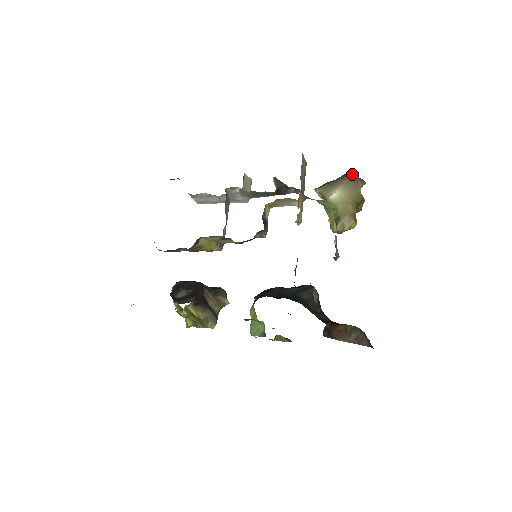
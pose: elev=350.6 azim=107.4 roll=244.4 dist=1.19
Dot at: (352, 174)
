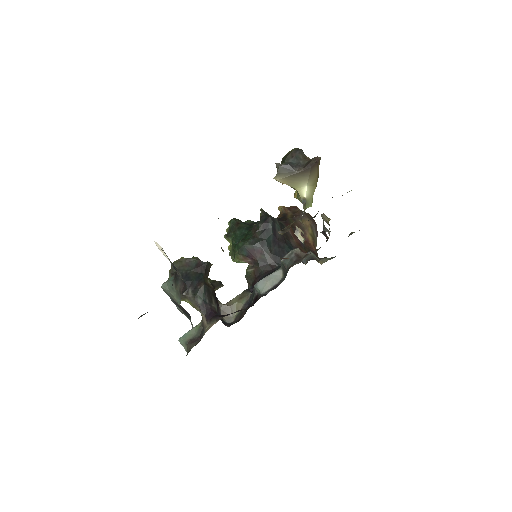
Dot at: (315, 164)
